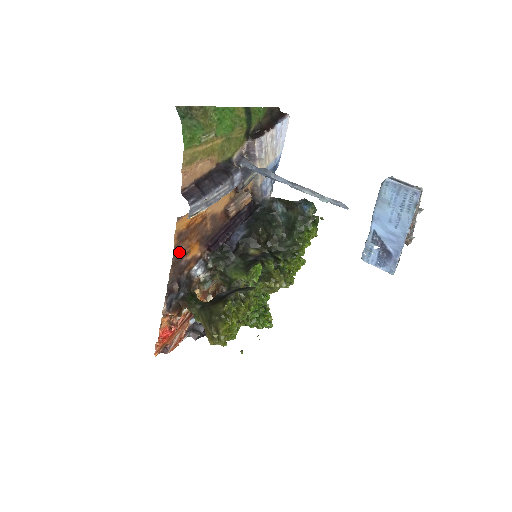
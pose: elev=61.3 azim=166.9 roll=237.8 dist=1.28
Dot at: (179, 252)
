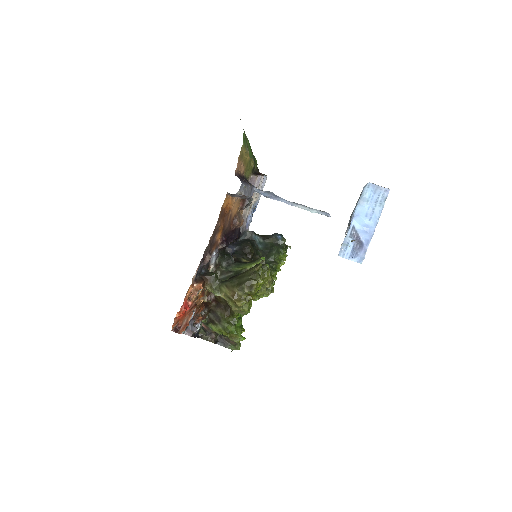
Dot at: (218, 225)
